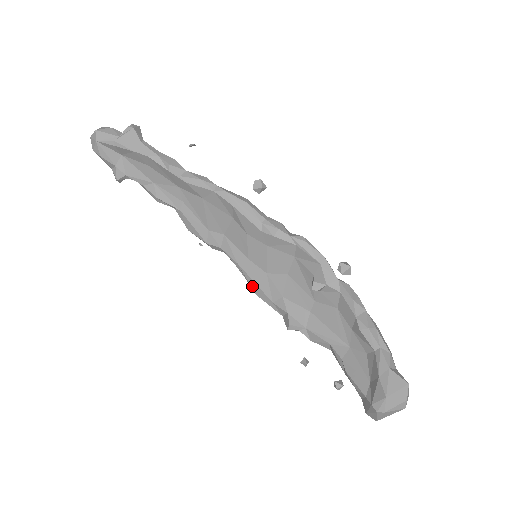
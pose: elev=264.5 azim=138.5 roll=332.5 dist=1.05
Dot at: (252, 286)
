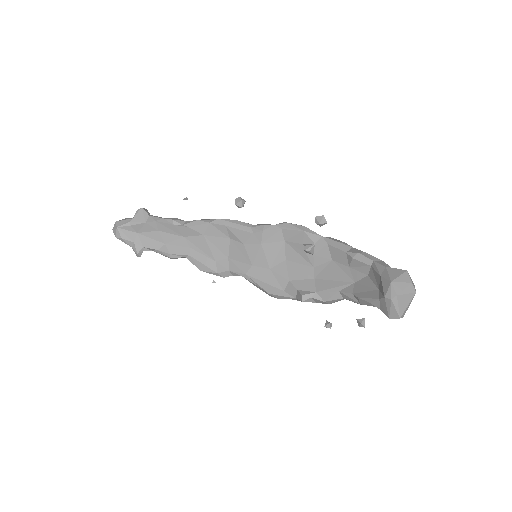
Dot at: (263, 287)
